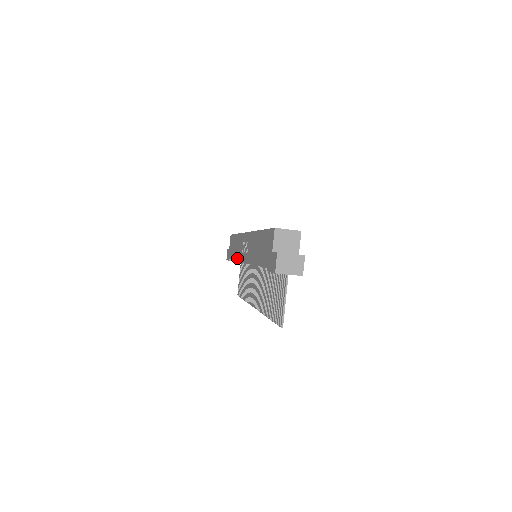
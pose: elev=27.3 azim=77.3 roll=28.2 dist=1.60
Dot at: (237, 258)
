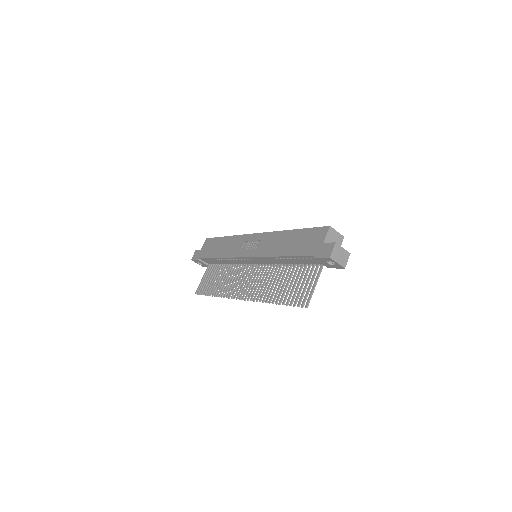
Dot at: (227, 255)
